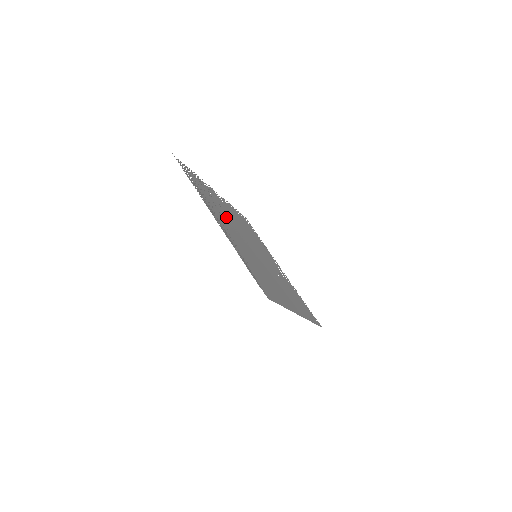
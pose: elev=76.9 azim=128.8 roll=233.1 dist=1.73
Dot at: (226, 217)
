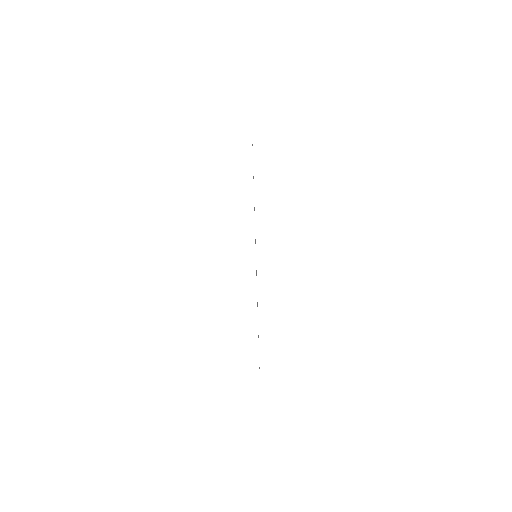
Dot at: occluded
